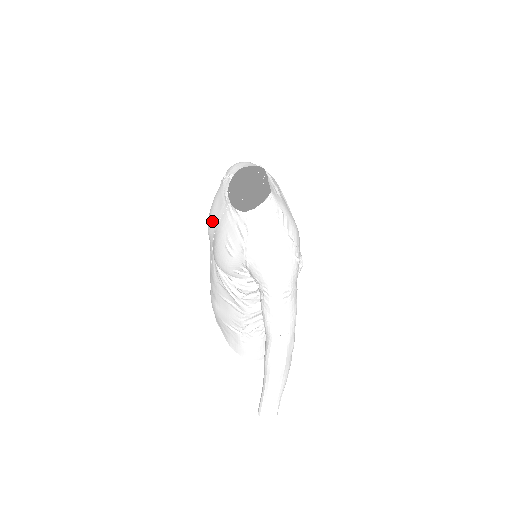
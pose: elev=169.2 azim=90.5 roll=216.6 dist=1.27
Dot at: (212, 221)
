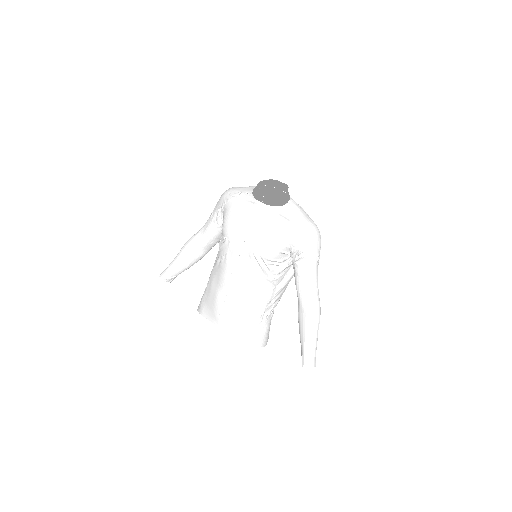
Dot at: (241, 224)
